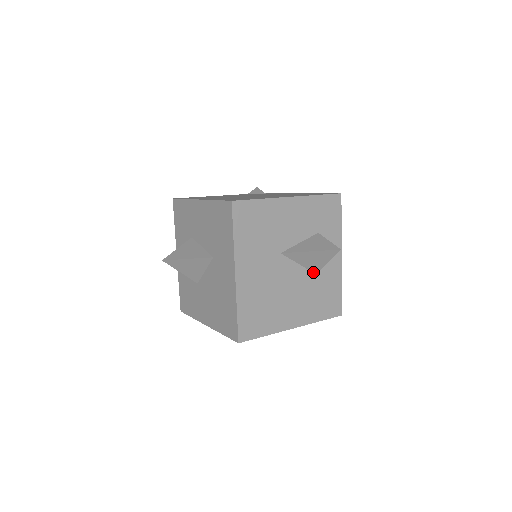
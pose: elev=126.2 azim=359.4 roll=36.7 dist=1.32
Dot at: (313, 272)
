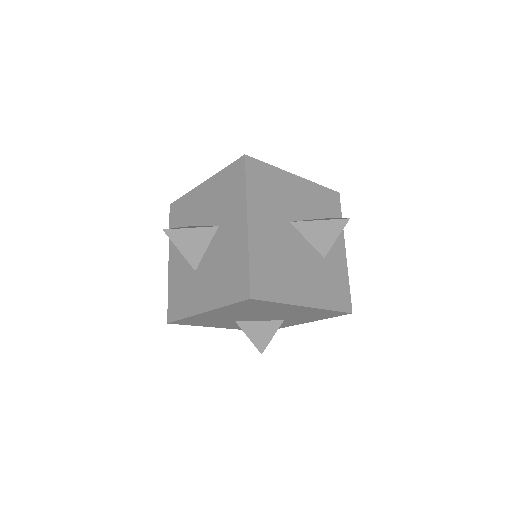
Dot at: (321, 254)
